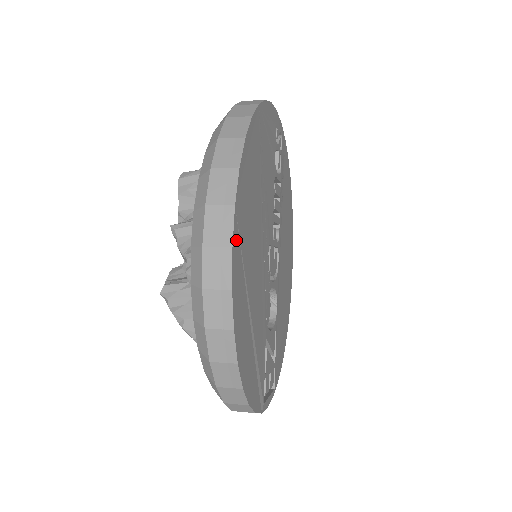
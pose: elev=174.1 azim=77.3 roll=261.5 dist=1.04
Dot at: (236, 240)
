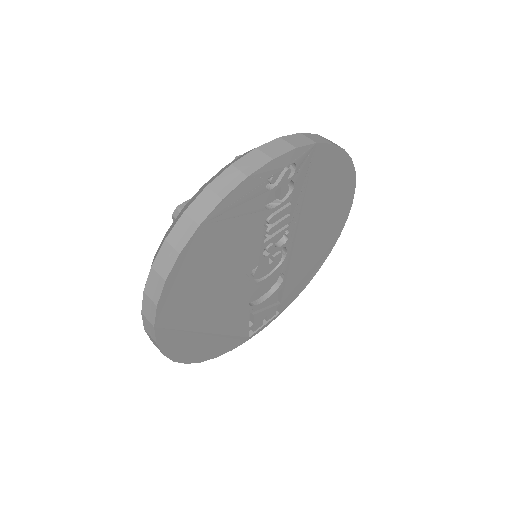
Dot at: (164, 335)
